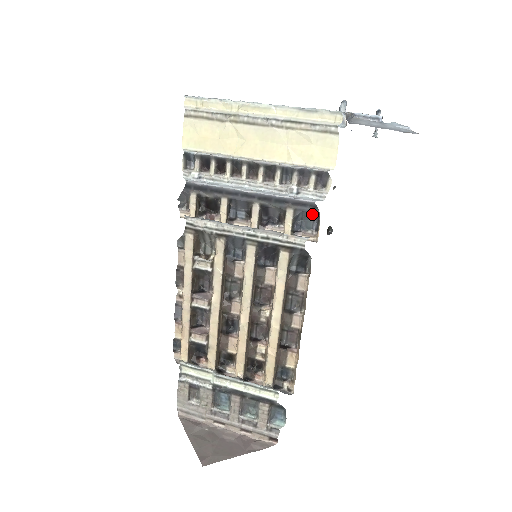
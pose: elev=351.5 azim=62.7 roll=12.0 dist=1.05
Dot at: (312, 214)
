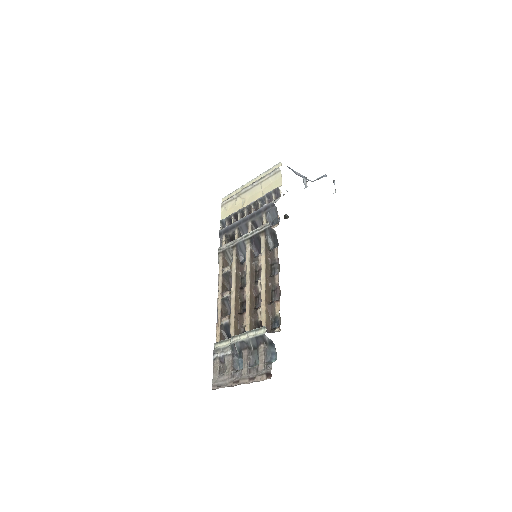
Dot at: (274, 211)
